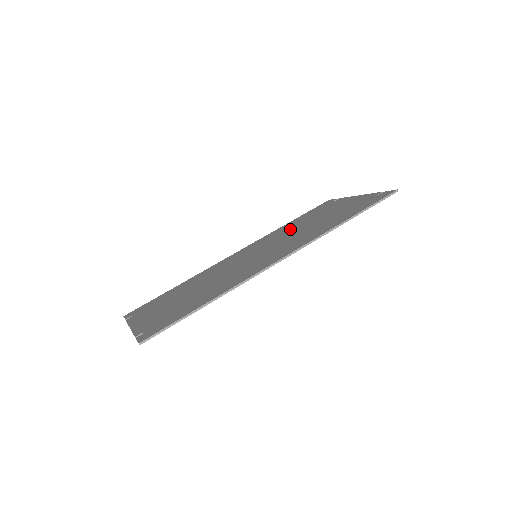
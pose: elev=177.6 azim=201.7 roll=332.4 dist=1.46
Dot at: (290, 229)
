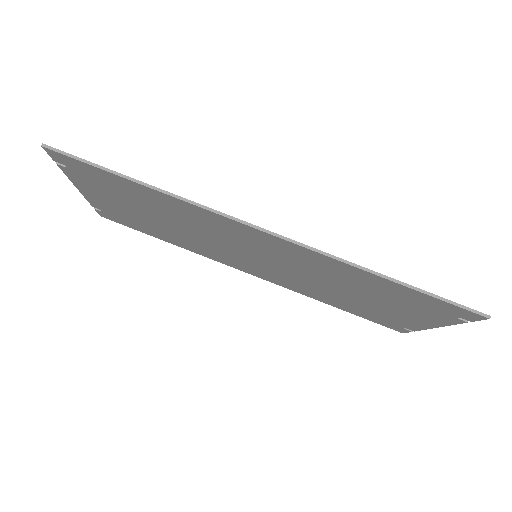
Dot at: occluded
